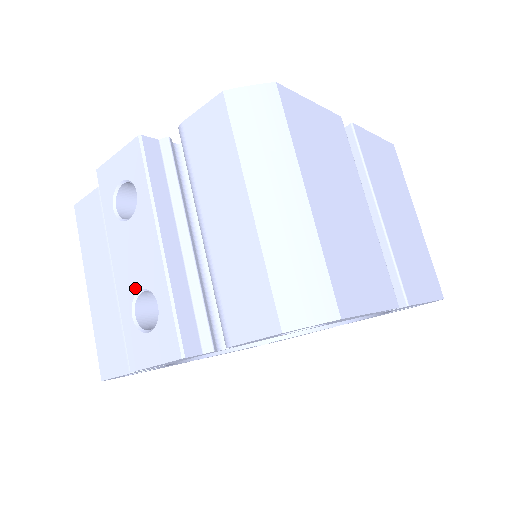
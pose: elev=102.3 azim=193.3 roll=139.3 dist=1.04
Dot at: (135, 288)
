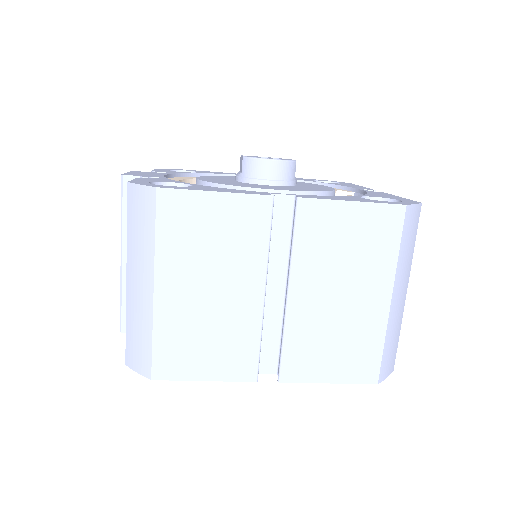
Dot at: occluded
